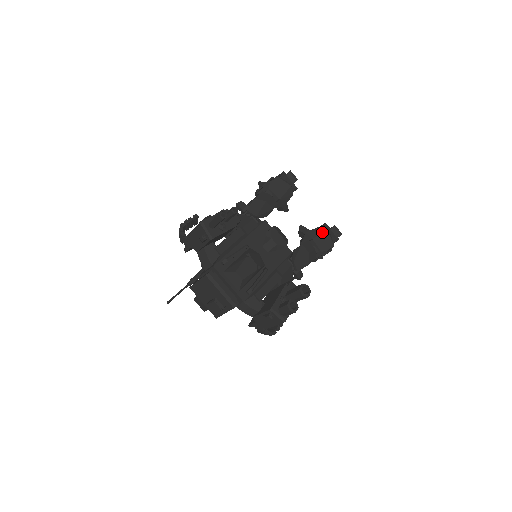
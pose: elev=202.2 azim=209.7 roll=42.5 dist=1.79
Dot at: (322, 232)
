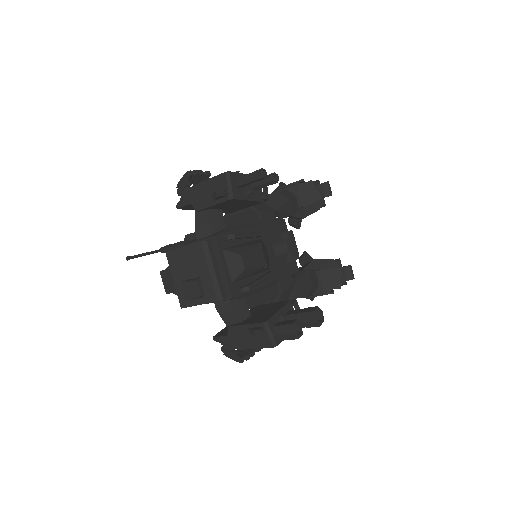
Dot at: (334, 266)
